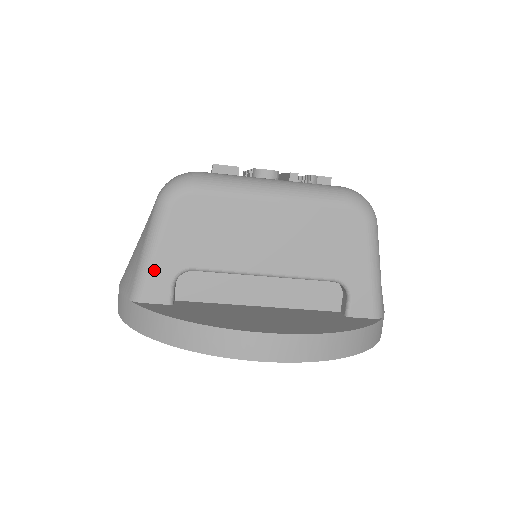
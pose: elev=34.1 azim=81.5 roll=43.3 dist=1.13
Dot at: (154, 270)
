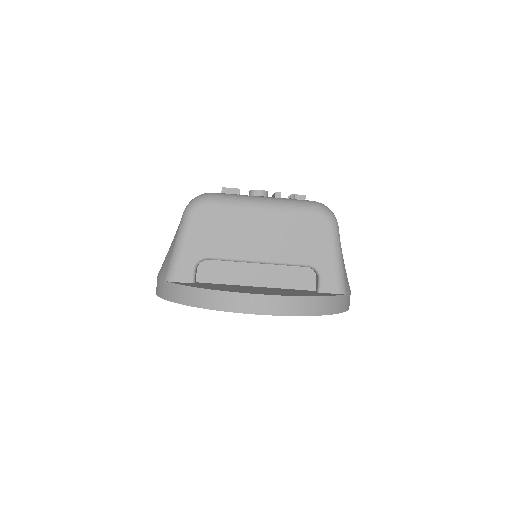
Dot at: (182, 259)
